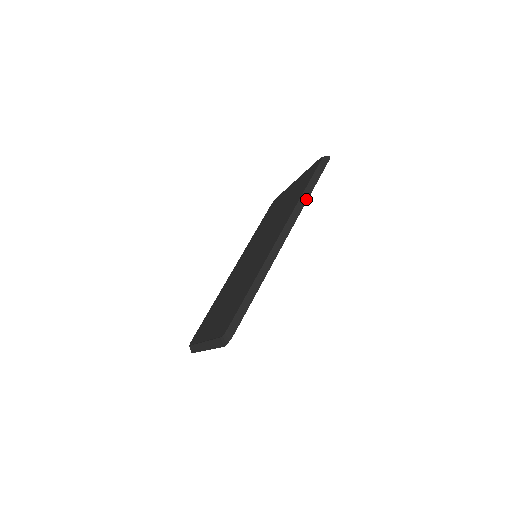
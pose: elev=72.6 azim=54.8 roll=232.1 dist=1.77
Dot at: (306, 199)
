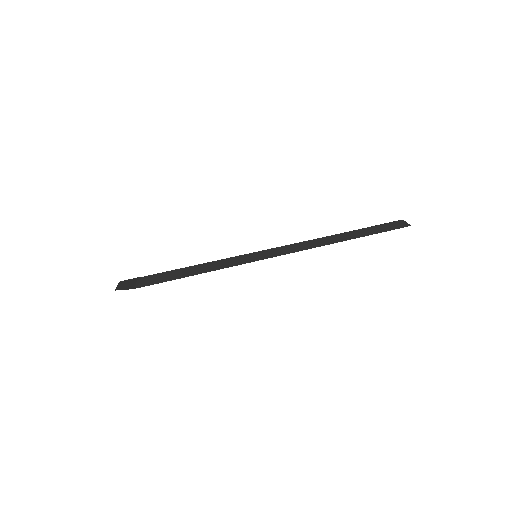
Dot at: (351, 237)
